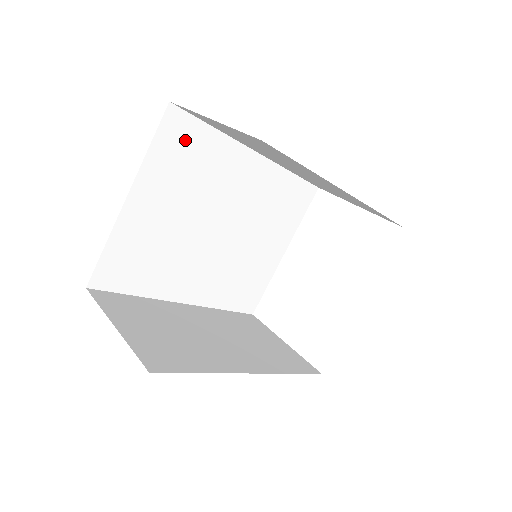
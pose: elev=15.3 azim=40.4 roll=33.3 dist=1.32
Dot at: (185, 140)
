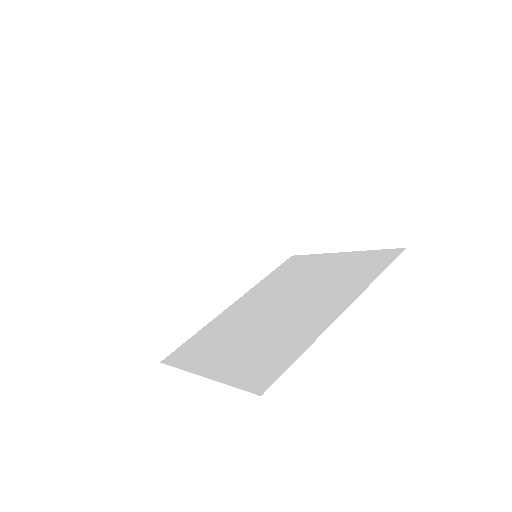
Dot at: occluded
